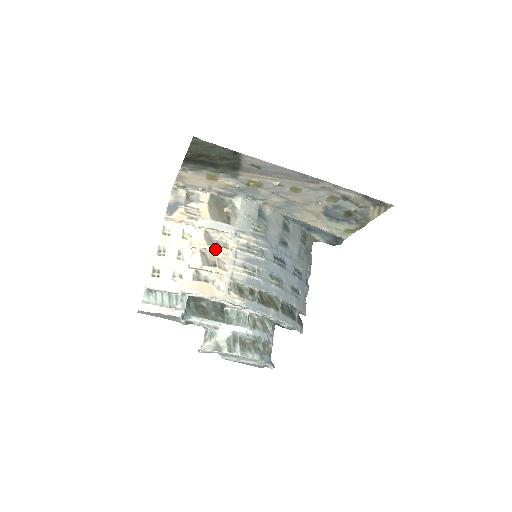
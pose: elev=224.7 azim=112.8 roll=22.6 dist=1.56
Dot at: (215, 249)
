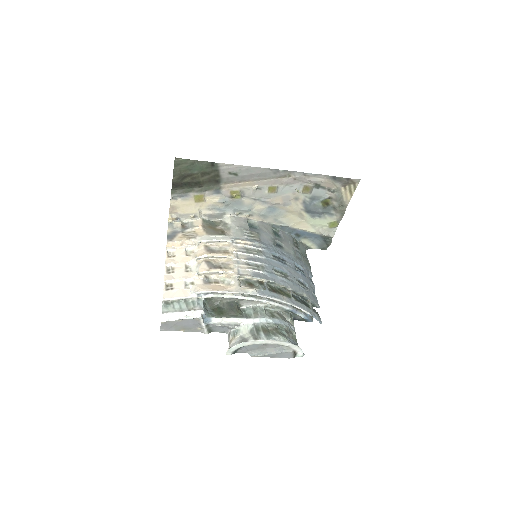
Dot at: (217, 255)
